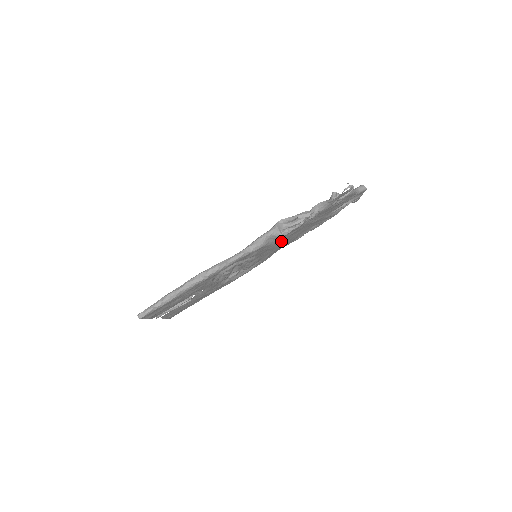
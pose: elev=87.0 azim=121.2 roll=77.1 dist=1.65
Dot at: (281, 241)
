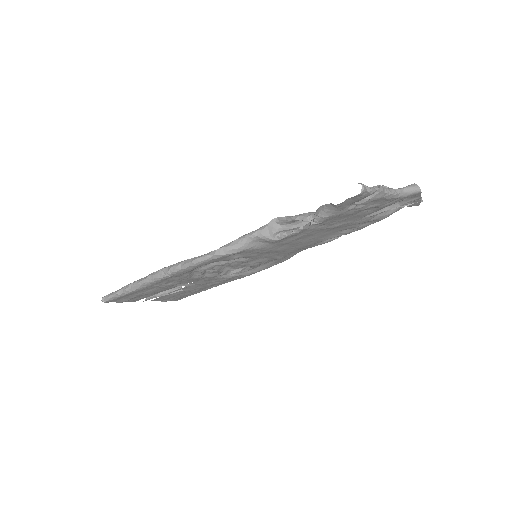
Dot at: (284, 244)
